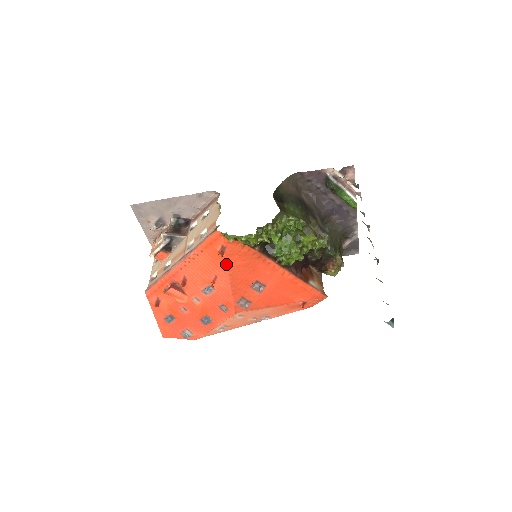
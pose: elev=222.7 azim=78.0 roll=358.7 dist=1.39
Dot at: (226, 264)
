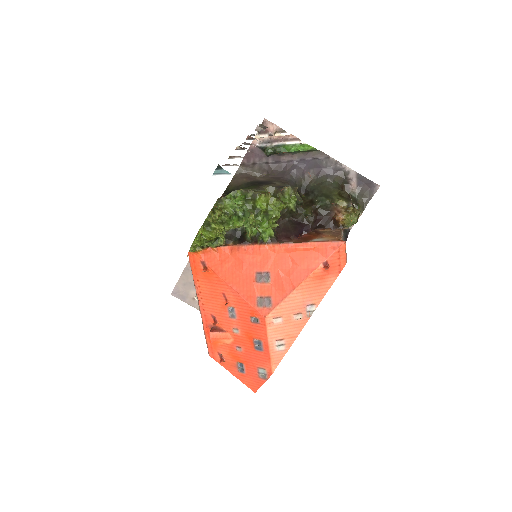
Dot at: (217, 276)
